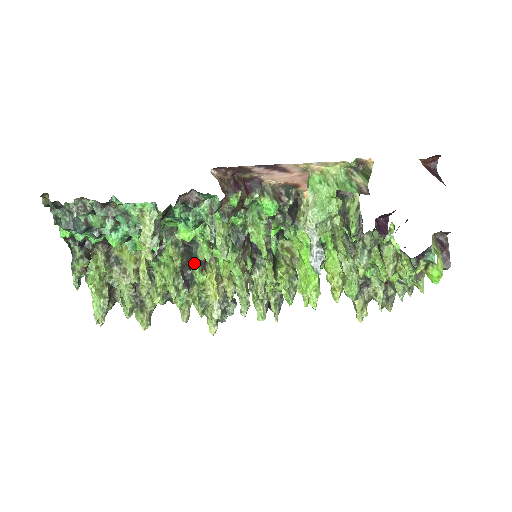
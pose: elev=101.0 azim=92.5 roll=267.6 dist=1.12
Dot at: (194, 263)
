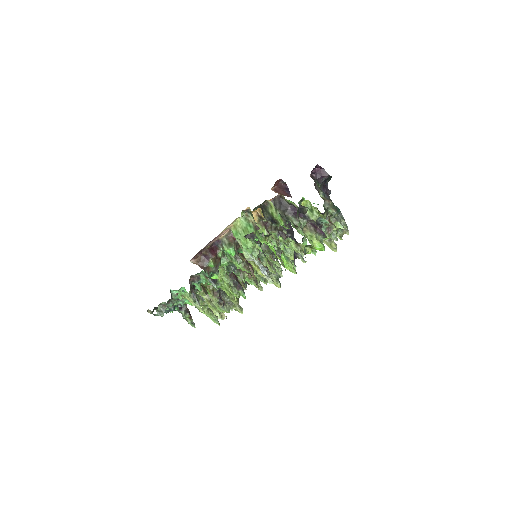
Dot at: occluded
